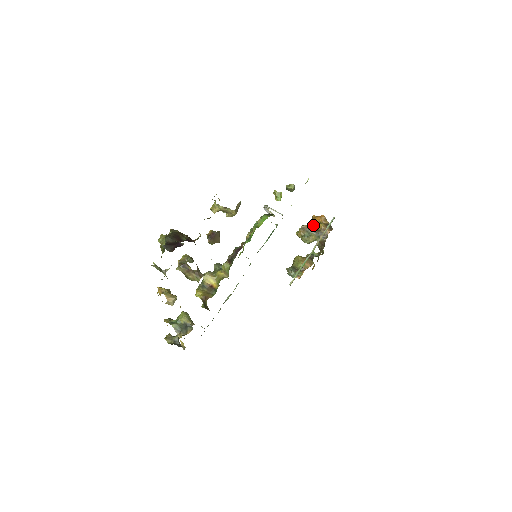
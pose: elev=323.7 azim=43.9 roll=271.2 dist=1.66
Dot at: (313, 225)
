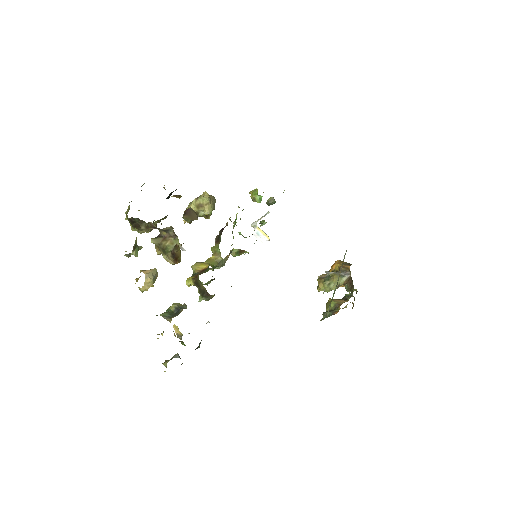
Dot at: occluded
